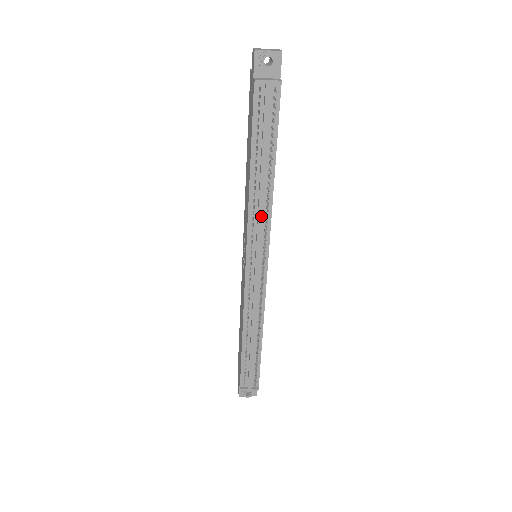
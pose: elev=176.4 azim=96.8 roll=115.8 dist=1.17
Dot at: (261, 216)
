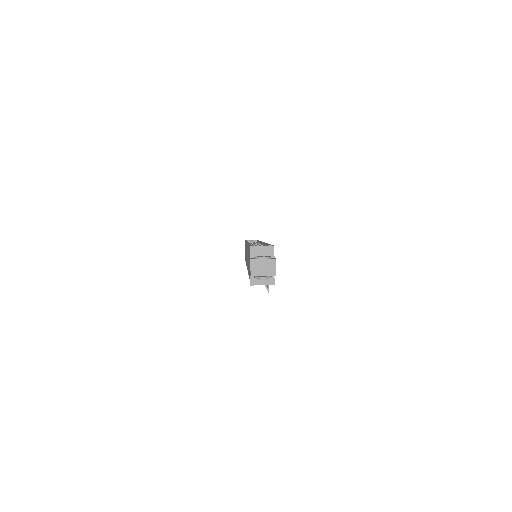
Dot at: occluded
